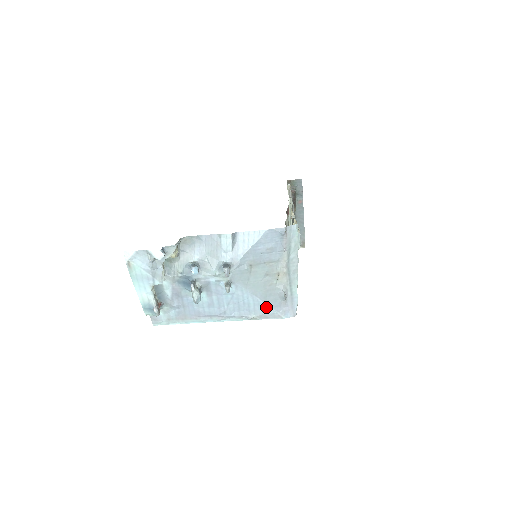
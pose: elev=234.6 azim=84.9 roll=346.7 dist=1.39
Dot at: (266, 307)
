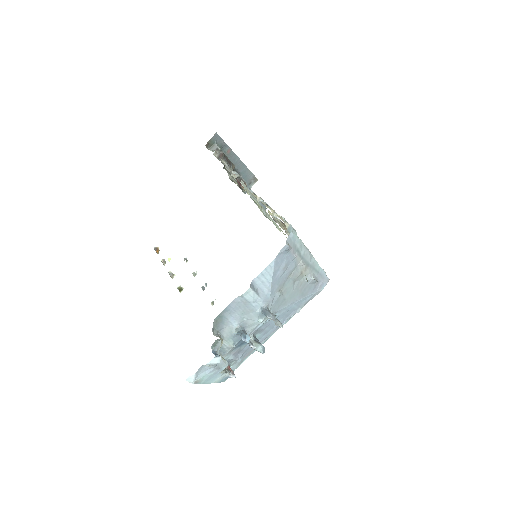
Dot at: (306, 298)
